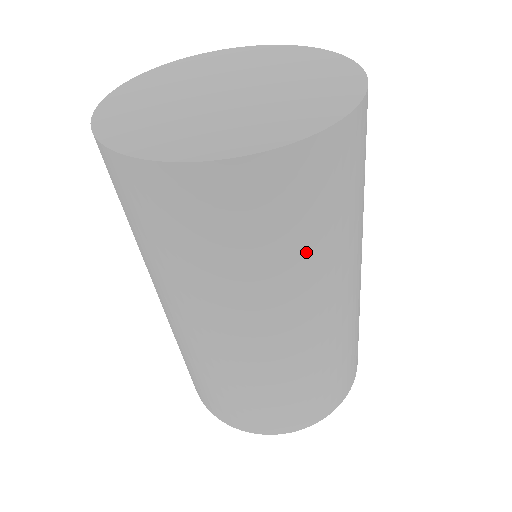
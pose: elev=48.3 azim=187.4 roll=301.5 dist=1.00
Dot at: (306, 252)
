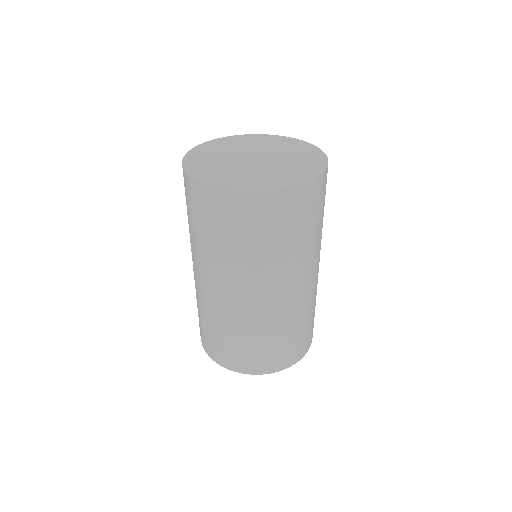
Dot at: (279, 248)
